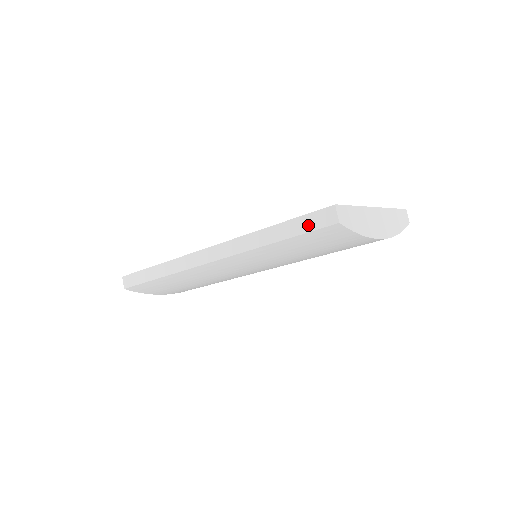
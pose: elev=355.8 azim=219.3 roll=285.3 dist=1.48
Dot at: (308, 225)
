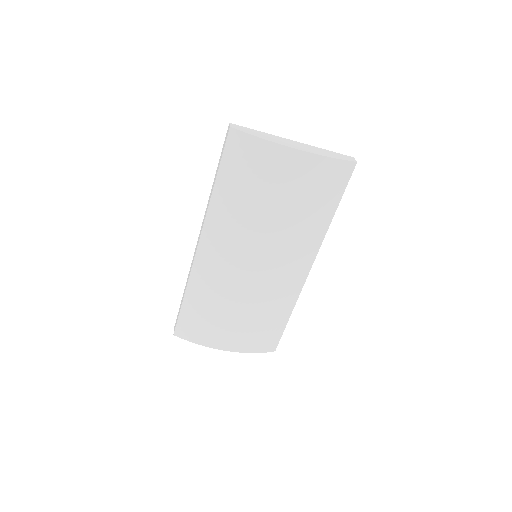
Dot at: (223, 150)
